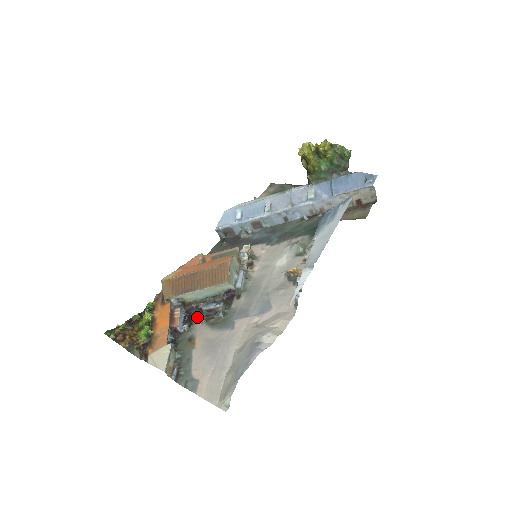
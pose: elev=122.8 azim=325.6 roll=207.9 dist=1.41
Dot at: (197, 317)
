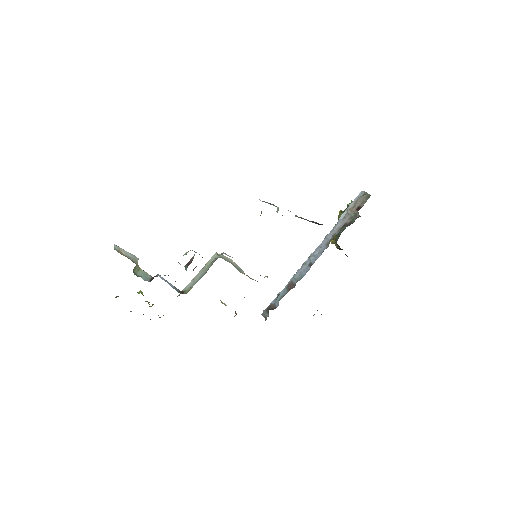
Dot at: occluded
